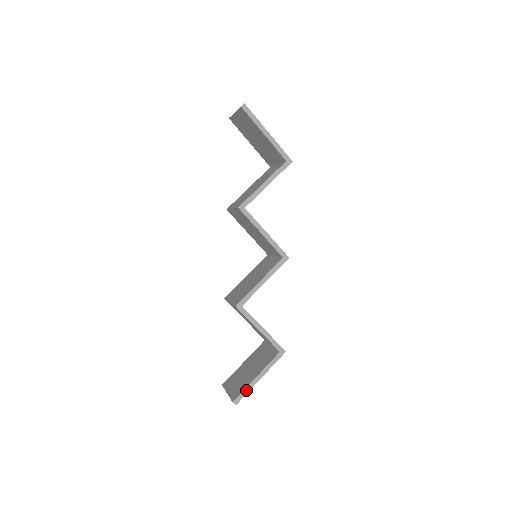
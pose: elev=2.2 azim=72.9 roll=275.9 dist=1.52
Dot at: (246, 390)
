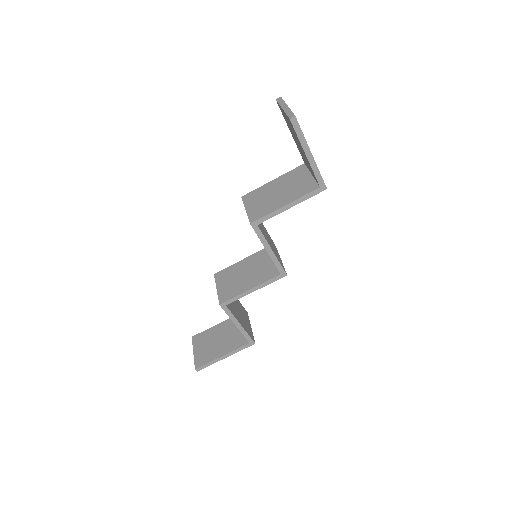
Dot at: (209, 363)
